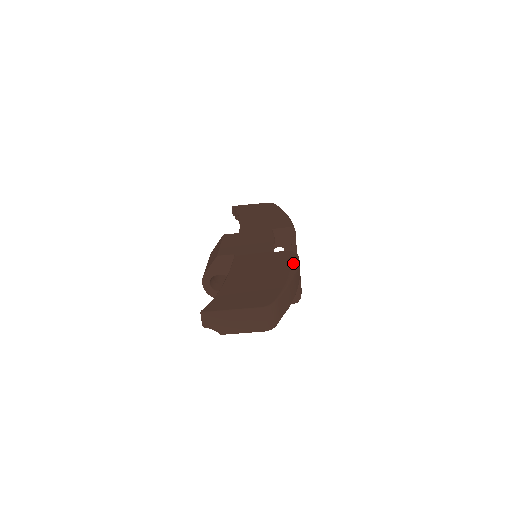
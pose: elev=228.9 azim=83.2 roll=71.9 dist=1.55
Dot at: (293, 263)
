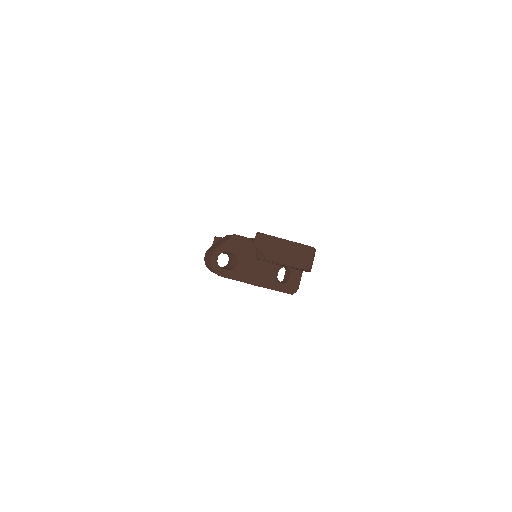
Dot at: occluded
